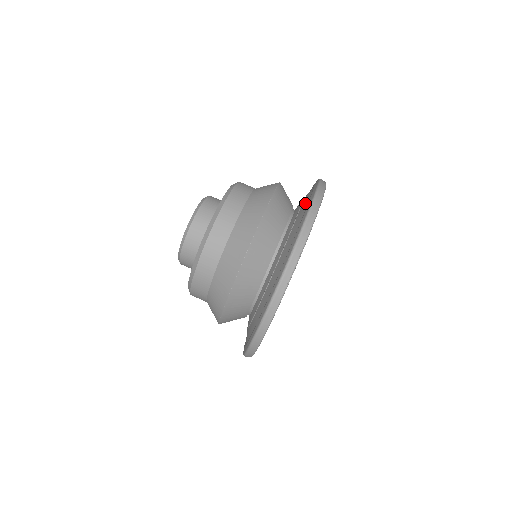
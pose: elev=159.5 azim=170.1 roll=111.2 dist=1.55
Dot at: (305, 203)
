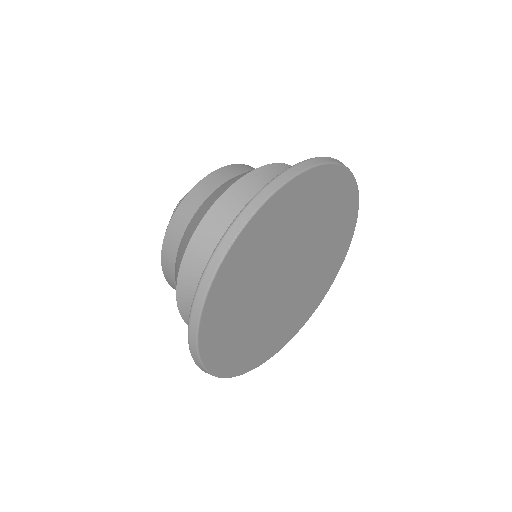
Dot at: occluded
